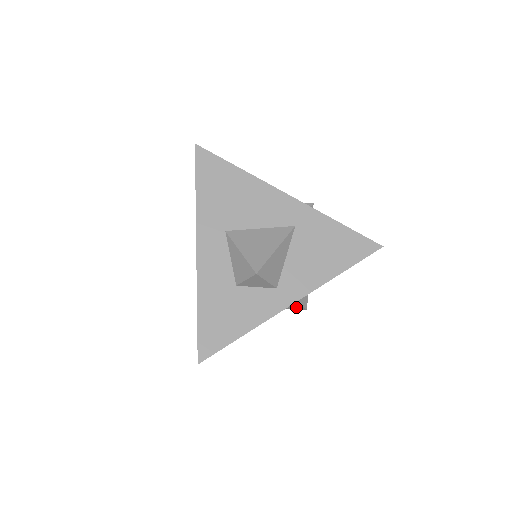
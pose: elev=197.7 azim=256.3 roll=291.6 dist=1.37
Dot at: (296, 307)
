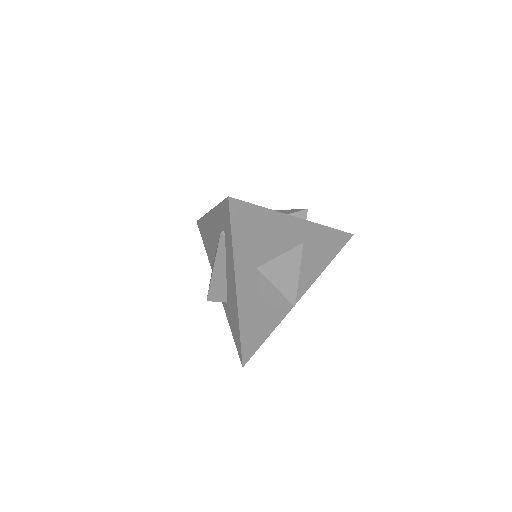
Dot at: occluded
